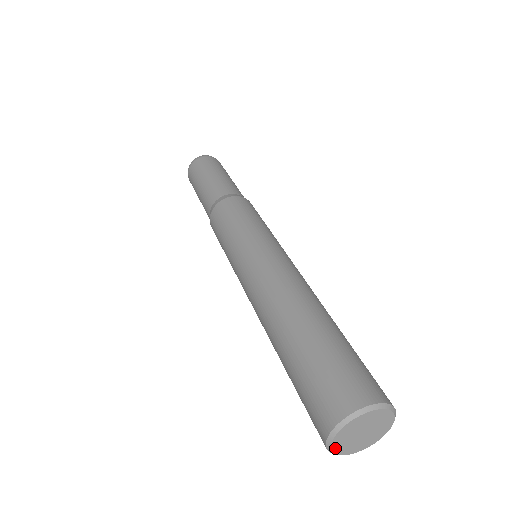
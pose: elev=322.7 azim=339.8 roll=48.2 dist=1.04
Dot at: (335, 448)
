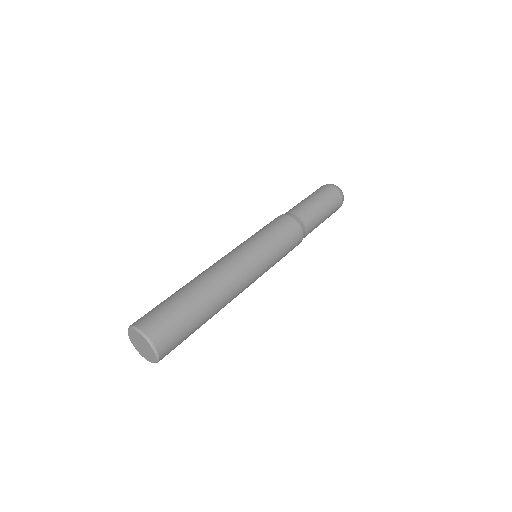
Dot at: (130, 337)
